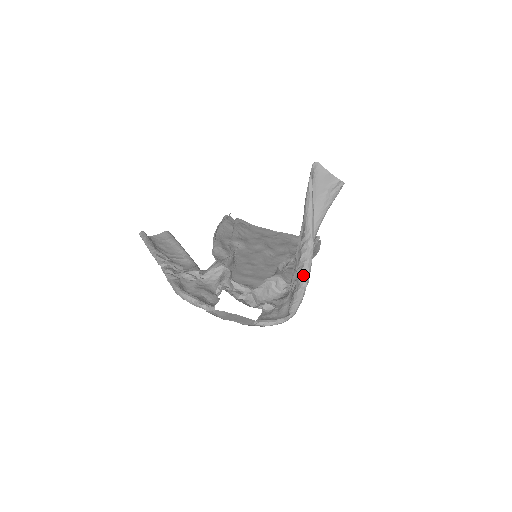
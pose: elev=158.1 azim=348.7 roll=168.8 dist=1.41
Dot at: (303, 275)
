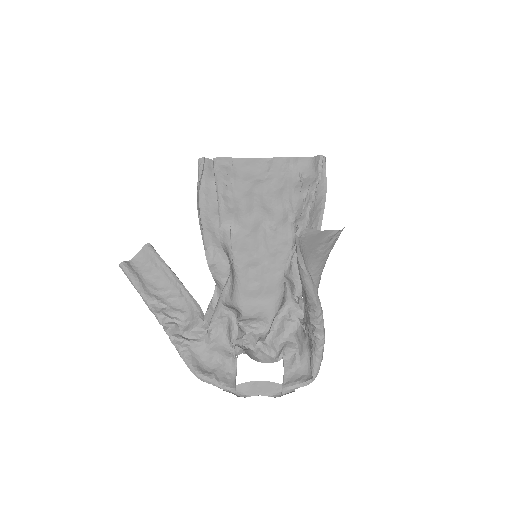
Dot at: (317, 337)
